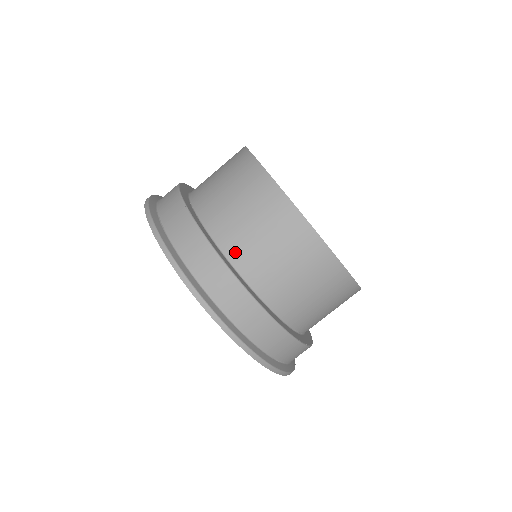
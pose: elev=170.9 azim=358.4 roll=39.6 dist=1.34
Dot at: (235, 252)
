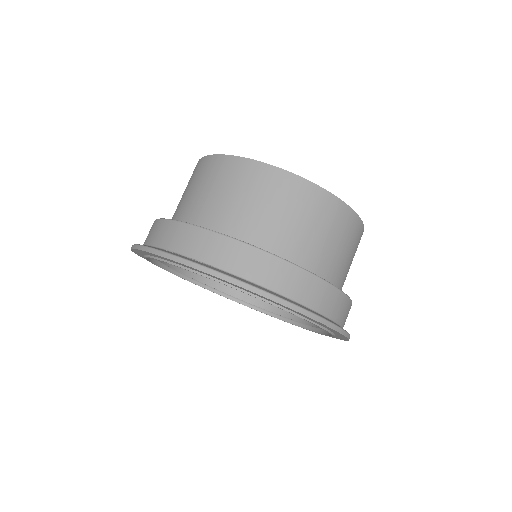
Dot at: (292, 253)
